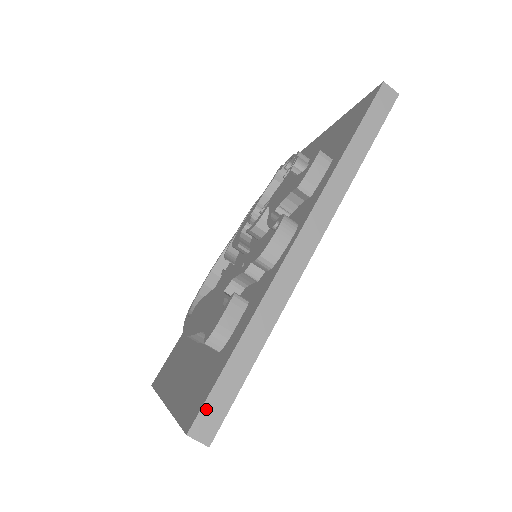
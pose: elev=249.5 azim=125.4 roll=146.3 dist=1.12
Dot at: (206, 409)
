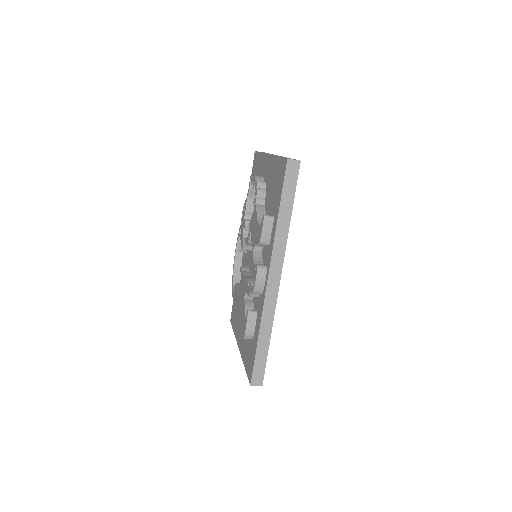
Dot at: (254, 373)
